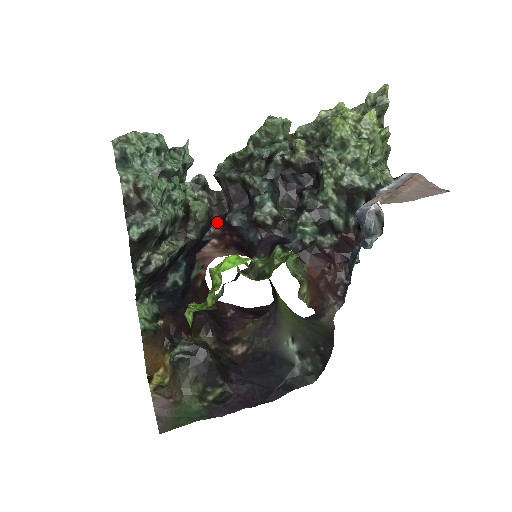
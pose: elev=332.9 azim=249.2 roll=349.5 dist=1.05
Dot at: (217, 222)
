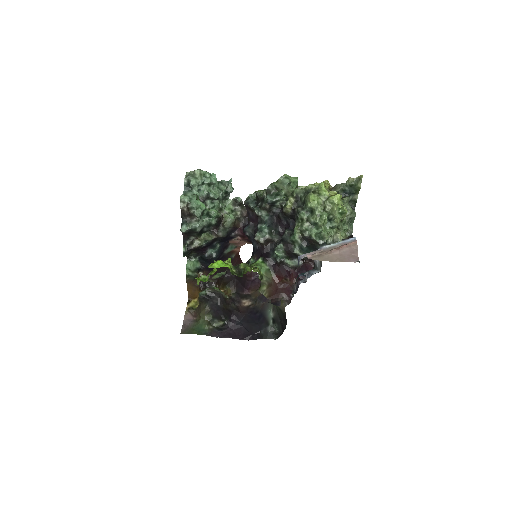
Dot at: (240, 229)
